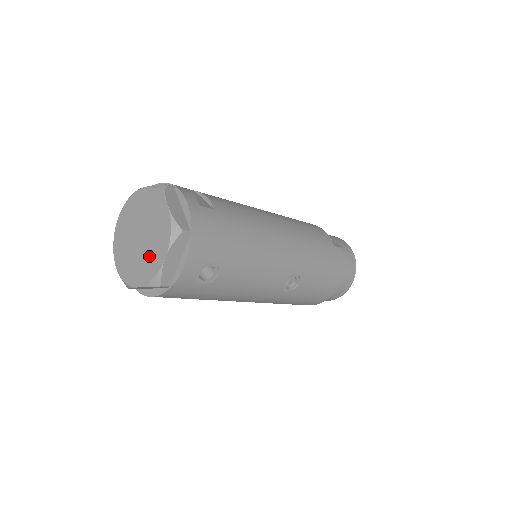
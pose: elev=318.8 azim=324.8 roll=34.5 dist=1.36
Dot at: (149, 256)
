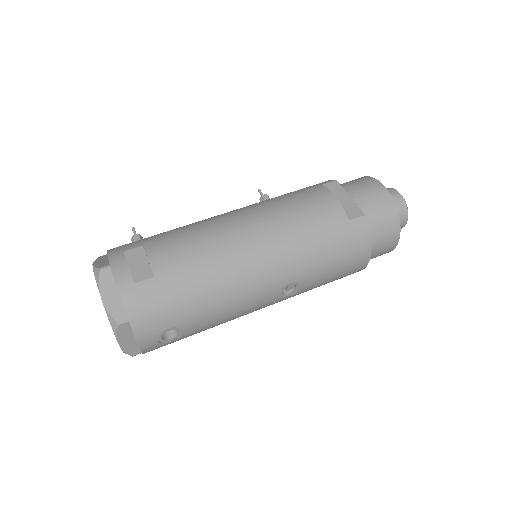
Dot at: occluded
